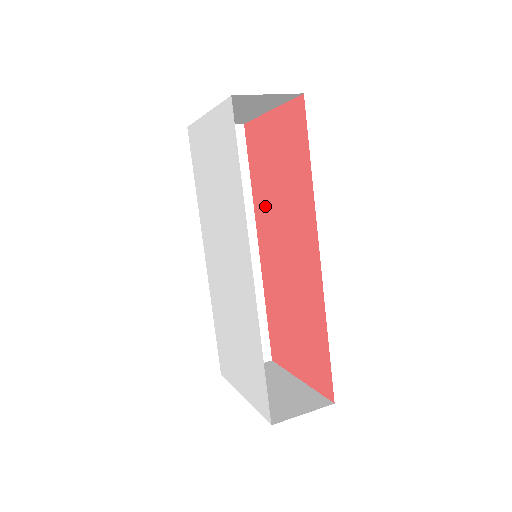
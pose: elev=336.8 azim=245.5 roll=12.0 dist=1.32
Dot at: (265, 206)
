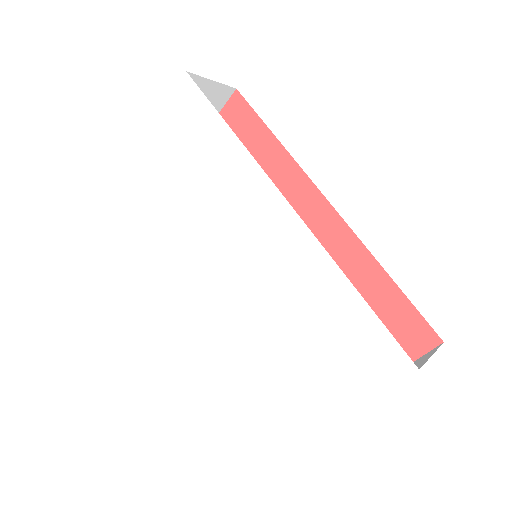
Dot at: occluded
